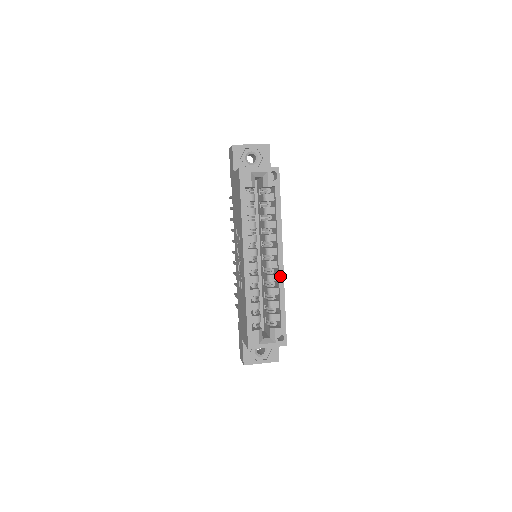
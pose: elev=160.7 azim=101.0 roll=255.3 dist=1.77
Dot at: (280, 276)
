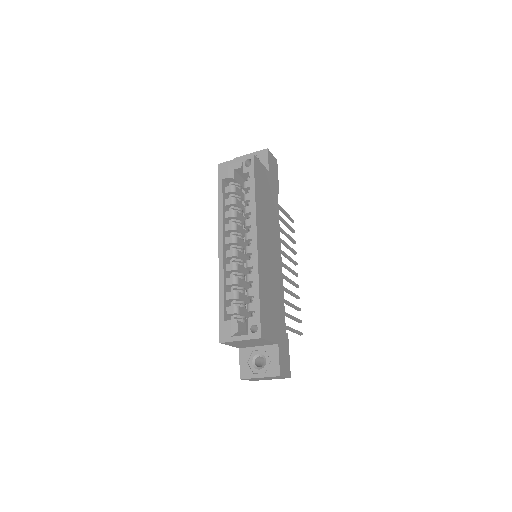
Dot at: (254, 258)
